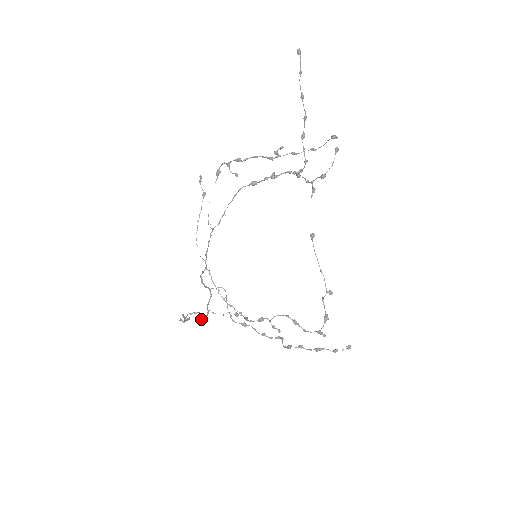
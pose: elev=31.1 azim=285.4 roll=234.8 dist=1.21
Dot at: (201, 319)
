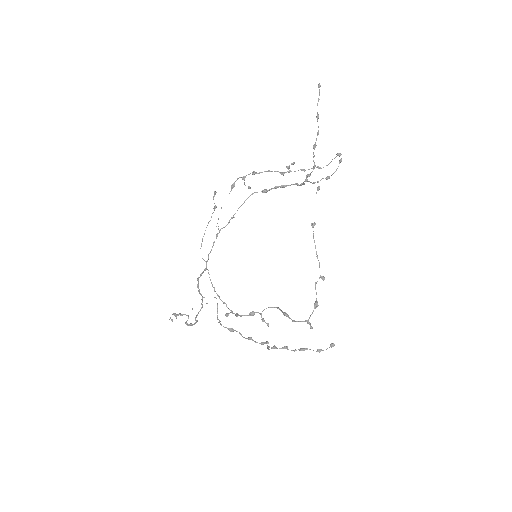
Dot at: (189, 324)
